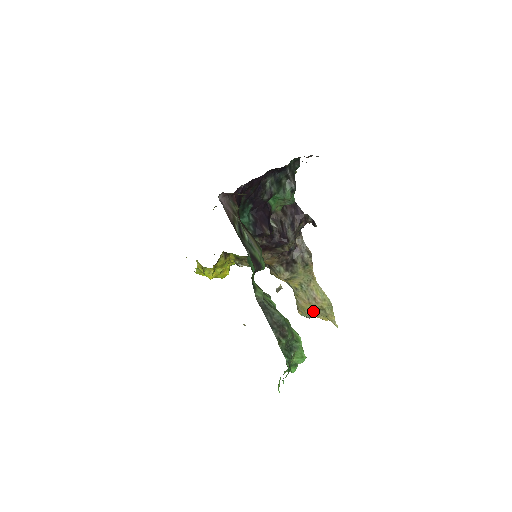
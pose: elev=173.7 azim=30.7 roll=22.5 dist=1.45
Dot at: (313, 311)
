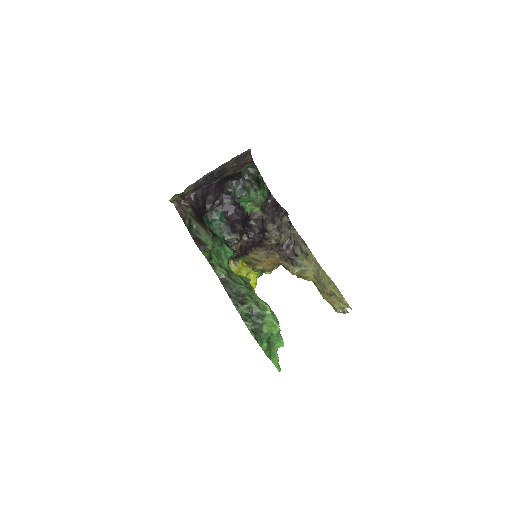
Dot at: (330, 299)
